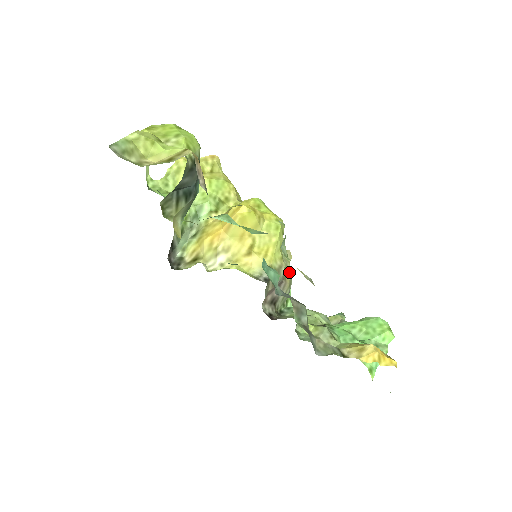
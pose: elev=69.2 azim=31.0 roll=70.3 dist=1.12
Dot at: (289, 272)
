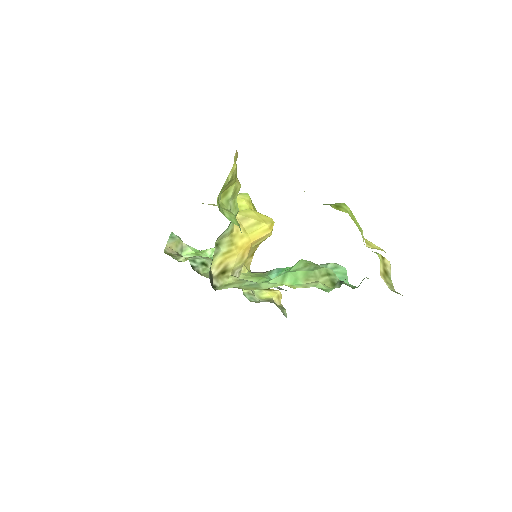
Dot at: occluded
